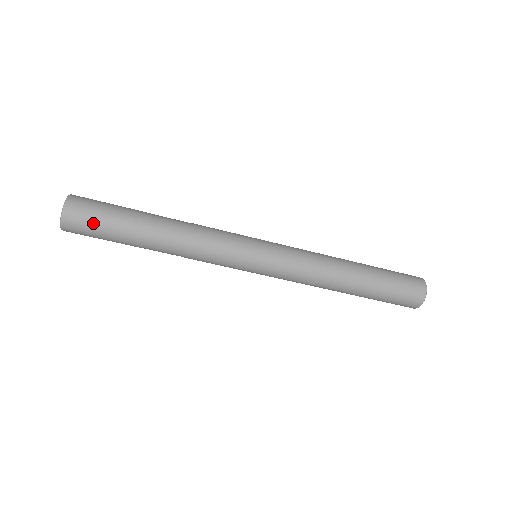
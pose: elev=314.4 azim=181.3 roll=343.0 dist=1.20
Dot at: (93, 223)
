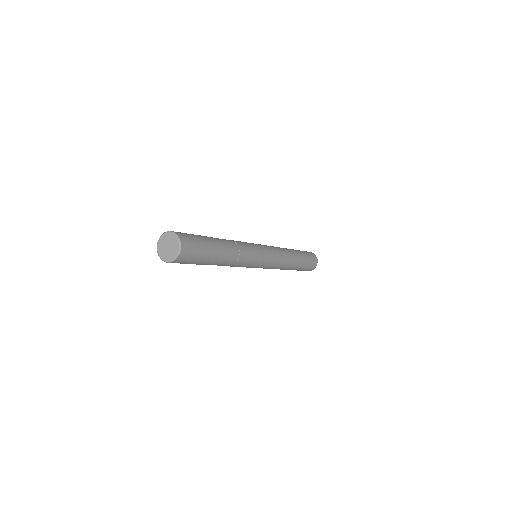
Dot at: (195, 257)
